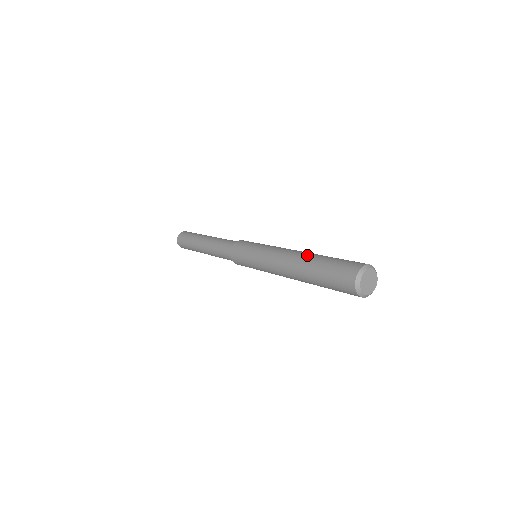
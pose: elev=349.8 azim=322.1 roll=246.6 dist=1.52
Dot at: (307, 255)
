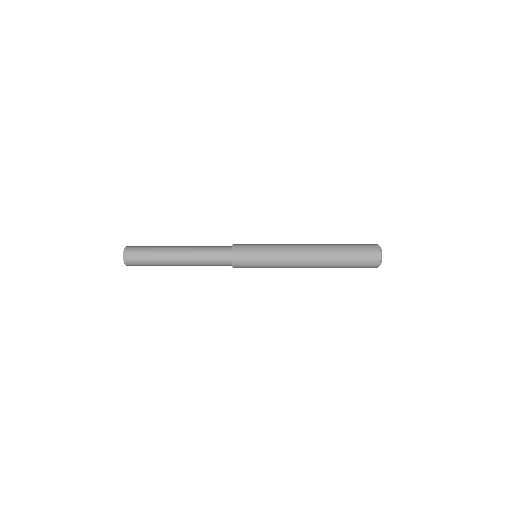
Dot at: (324, 244)
